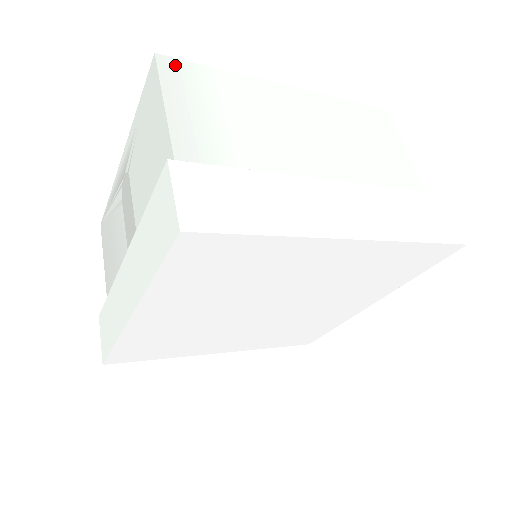
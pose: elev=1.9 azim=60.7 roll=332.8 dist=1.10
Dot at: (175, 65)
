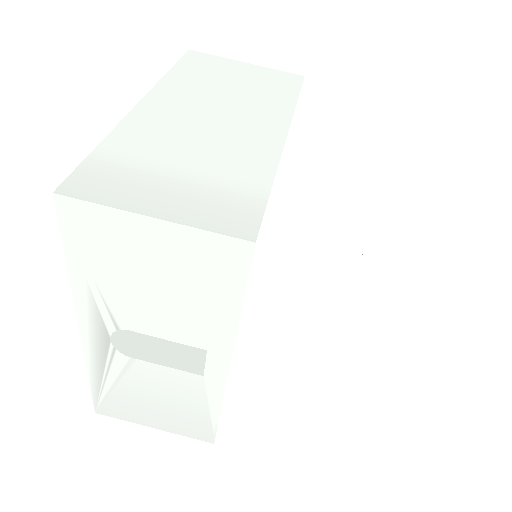
Dot at: (81, 182)
